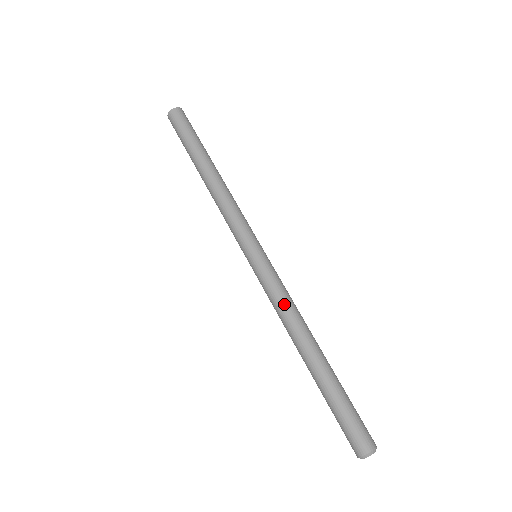
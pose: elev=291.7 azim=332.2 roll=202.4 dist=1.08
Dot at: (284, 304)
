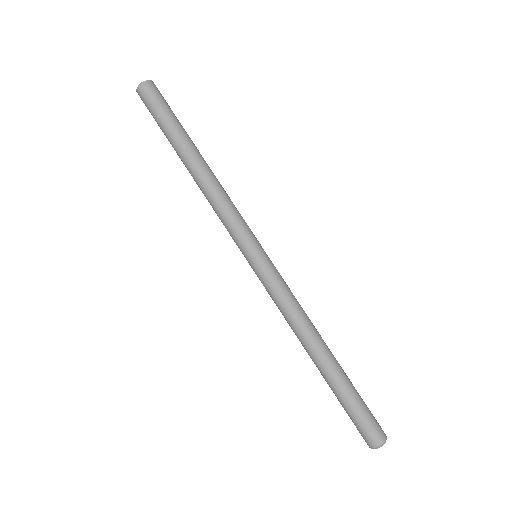
Dot at: (285, 312)
